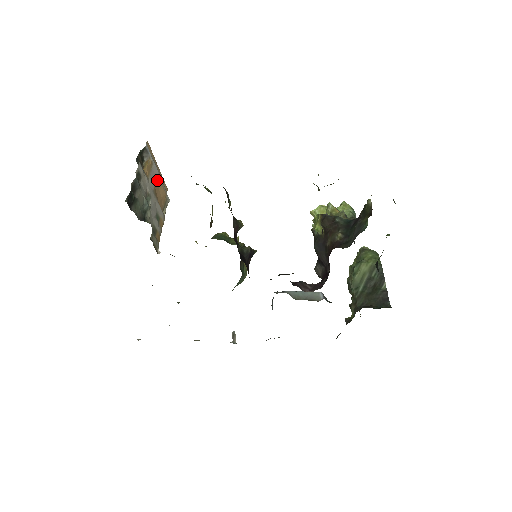
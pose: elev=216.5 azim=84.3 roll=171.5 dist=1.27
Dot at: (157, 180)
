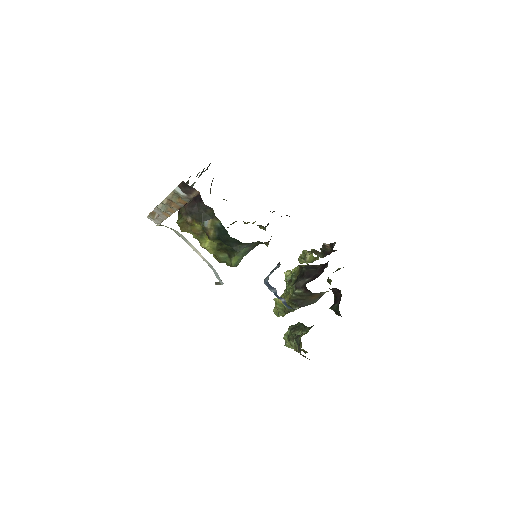
Dot at: occluded
